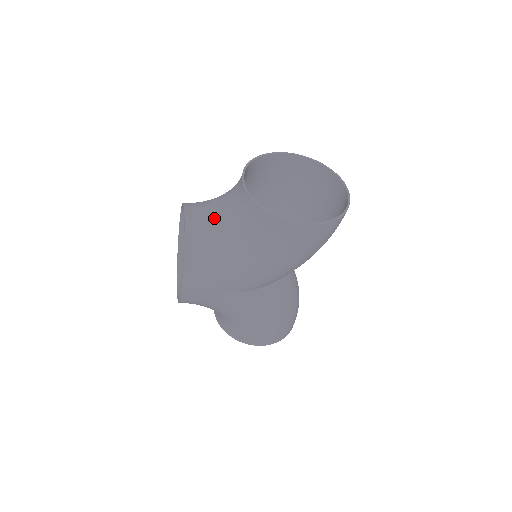
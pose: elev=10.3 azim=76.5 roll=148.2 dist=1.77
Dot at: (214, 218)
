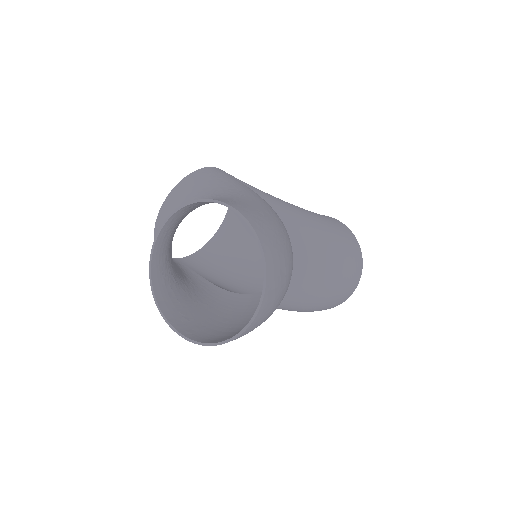
Dot at: occluded
